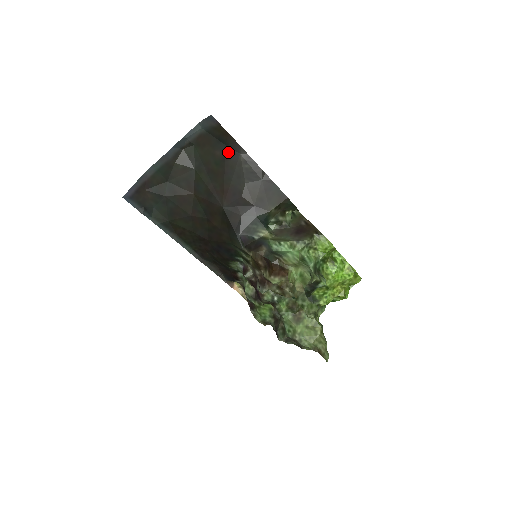
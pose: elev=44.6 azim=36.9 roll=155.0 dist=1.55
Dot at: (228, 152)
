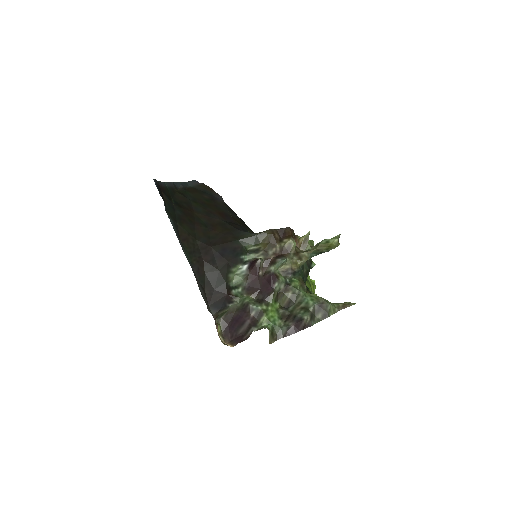
Dot at: (213, 197)
